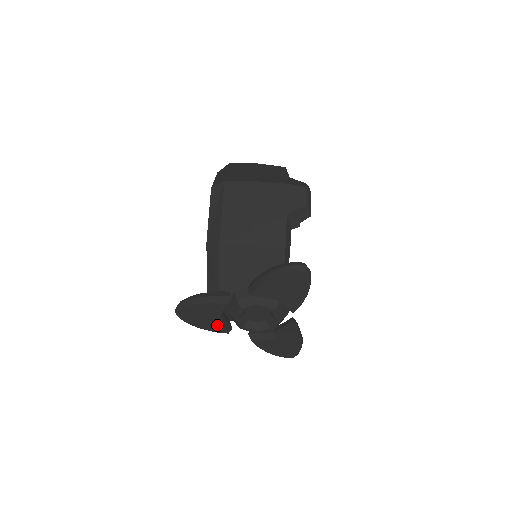
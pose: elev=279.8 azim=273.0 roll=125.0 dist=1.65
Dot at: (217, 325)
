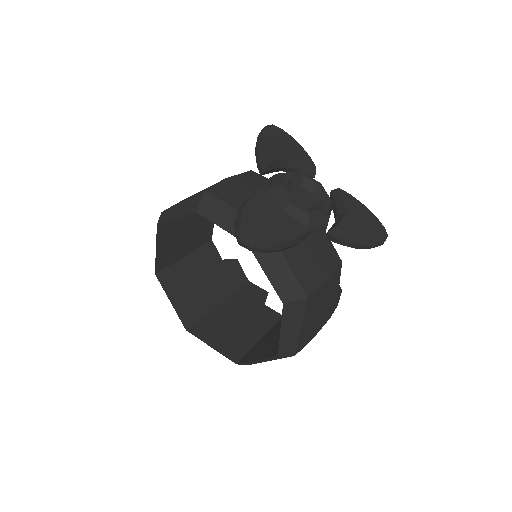
Dot at: (290, 223)
